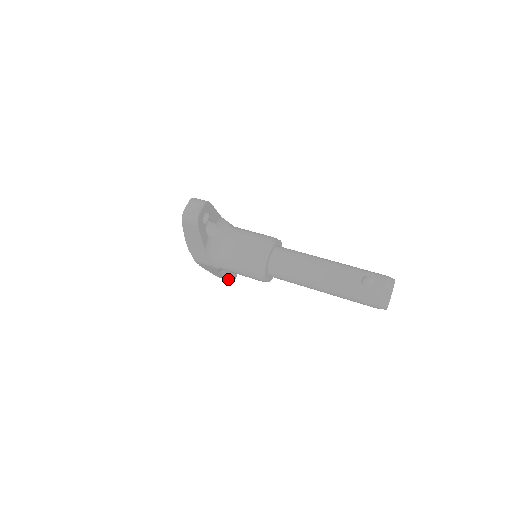
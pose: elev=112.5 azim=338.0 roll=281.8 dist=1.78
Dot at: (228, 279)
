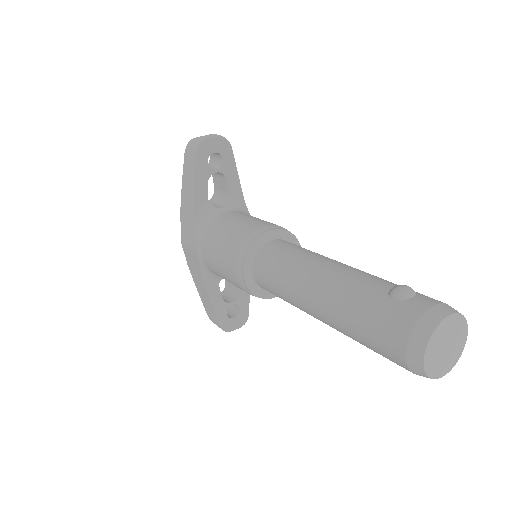
Dot at: (215, 315)
